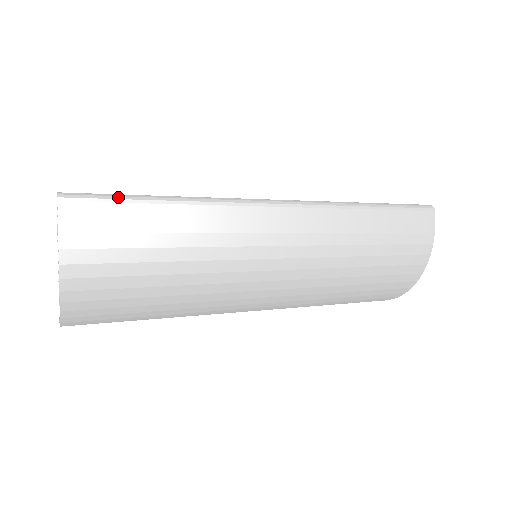
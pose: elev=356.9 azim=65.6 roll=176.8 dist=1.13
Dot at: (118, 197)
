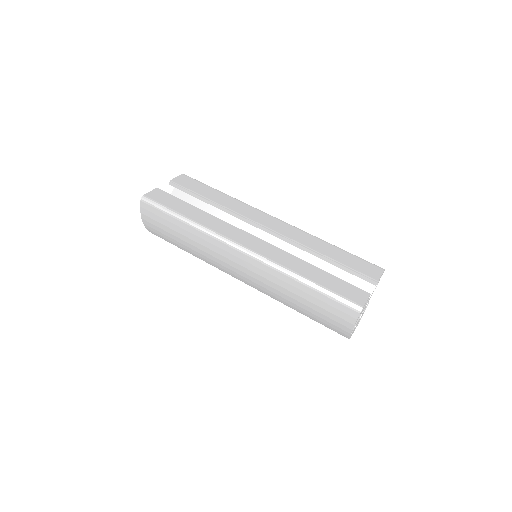
Dot at: (163, 209)
